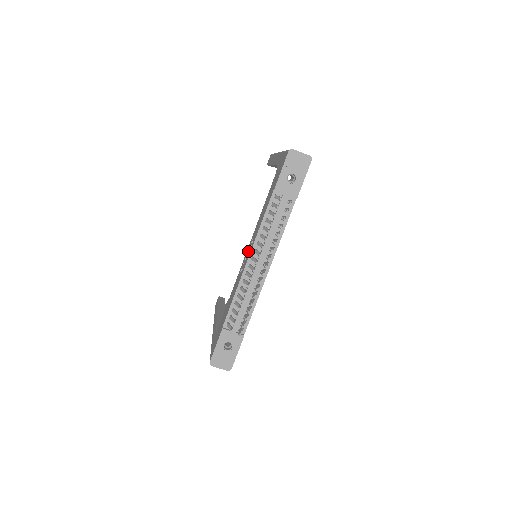
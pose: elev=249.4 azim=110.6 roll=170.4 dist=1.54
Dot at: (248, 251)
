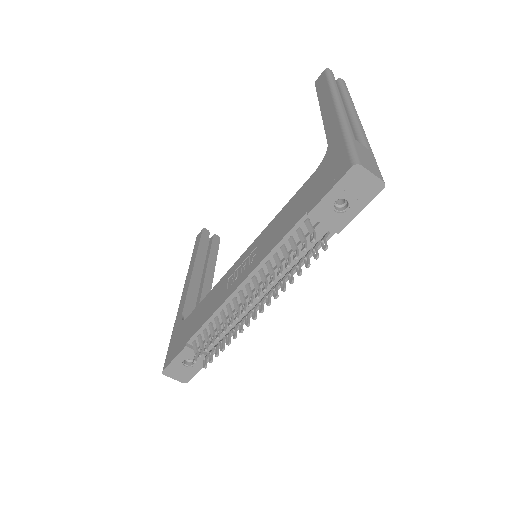
Dot at: (246, 259)
